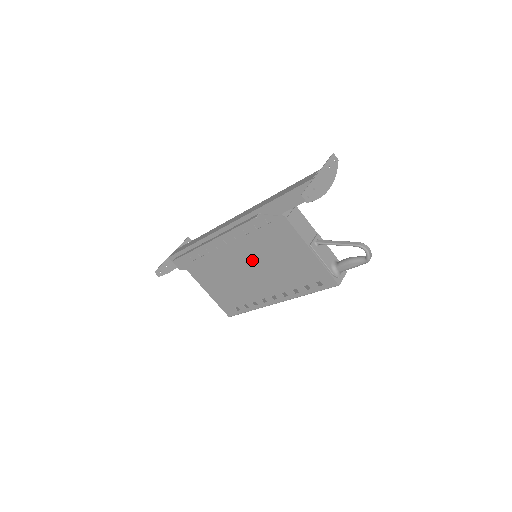
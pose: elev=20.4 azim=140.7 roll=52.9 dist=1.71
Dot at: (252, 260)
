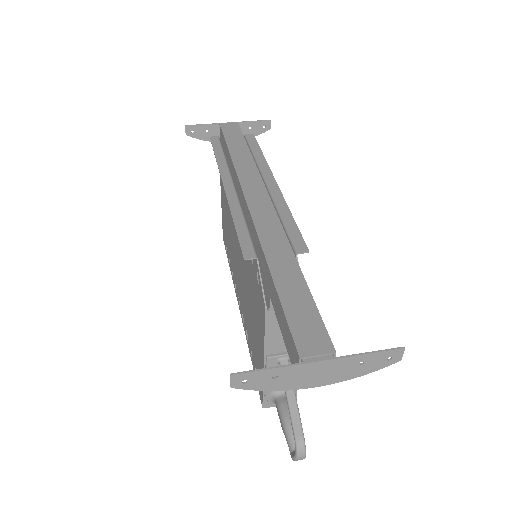
Dot at: (241, 258)
